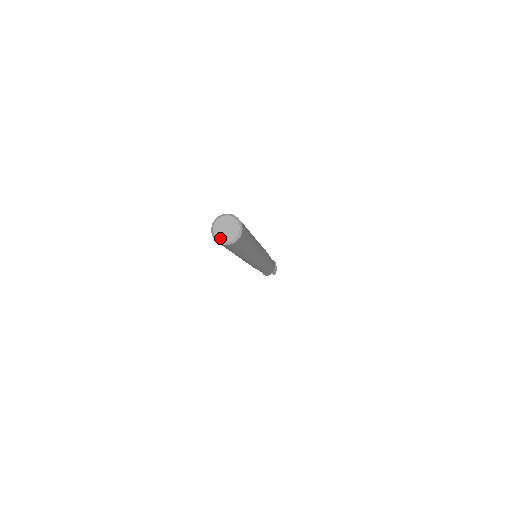
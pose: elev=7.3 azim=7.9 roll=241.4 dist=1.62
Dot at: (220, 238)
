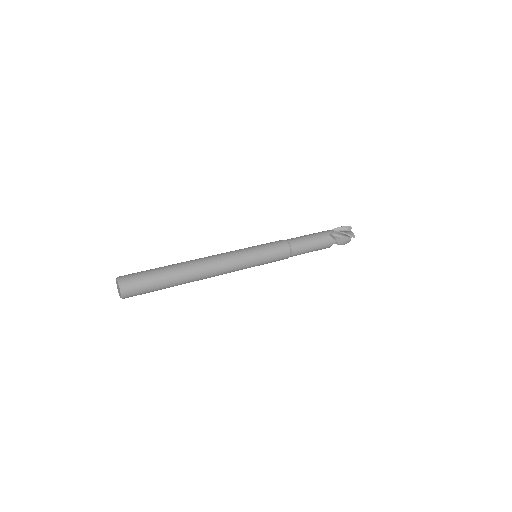
Dot at: (117, 287)
